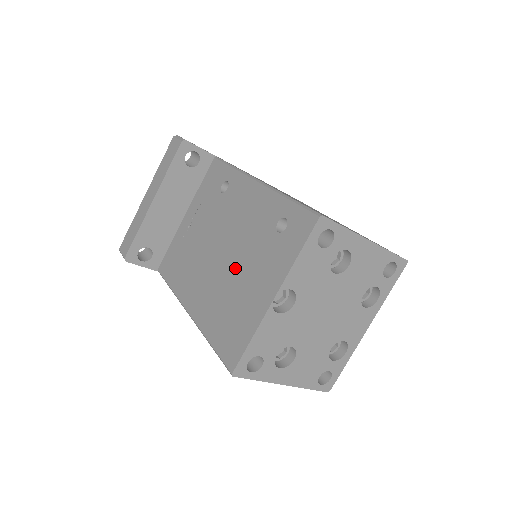
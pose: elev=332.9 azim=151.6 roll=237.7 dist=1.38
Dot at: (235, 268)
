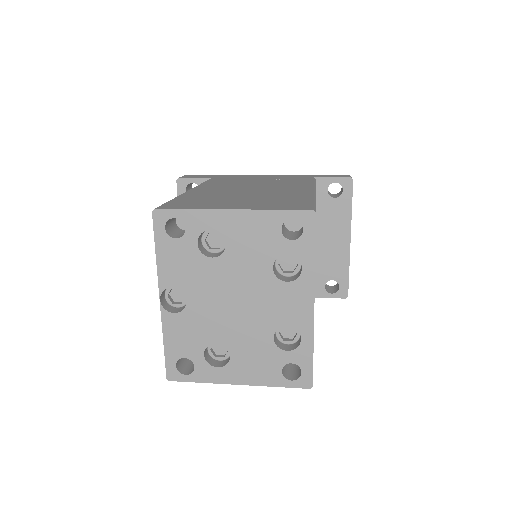
Dot at: occluded
